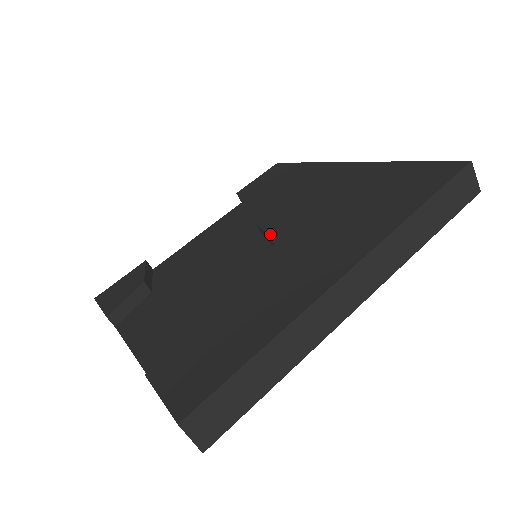
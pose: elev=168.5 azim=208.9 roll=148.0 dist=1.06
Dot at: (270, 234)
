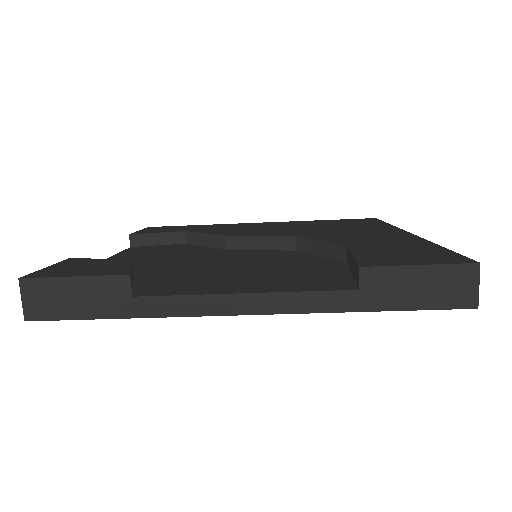
Dot at: (274, 235)
